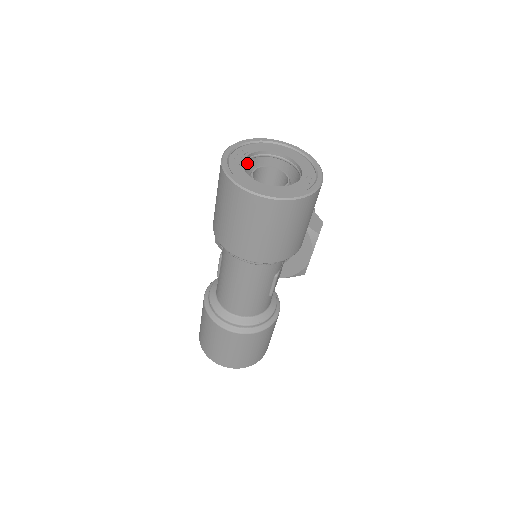
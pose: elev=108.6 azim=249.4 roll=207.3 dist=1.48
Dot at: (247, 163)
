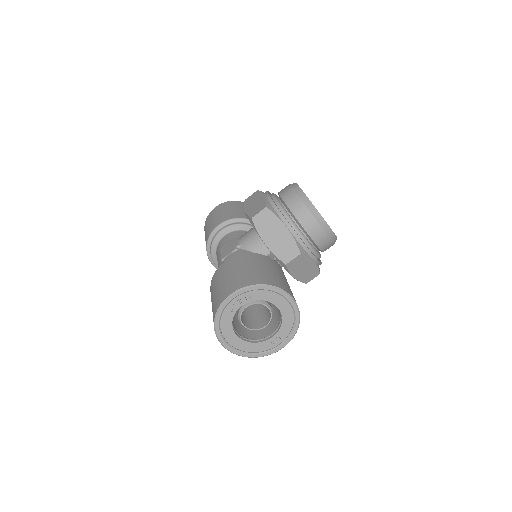
Dot at: occluded
